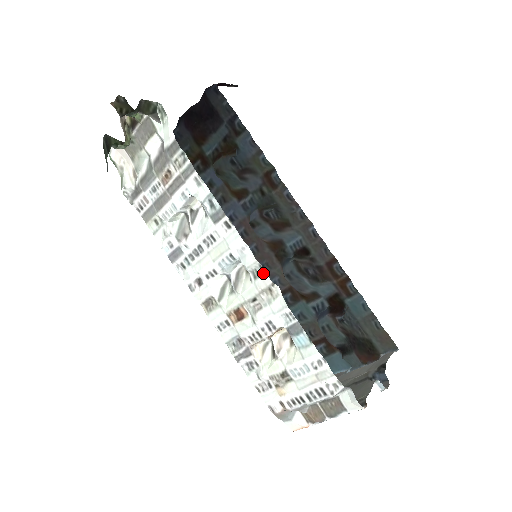
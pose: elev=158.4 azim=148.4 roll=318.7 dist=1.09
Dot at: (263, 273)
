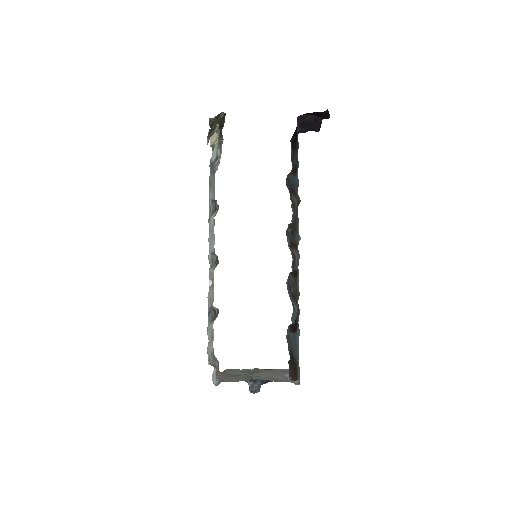
Dot at: (209, 268)
